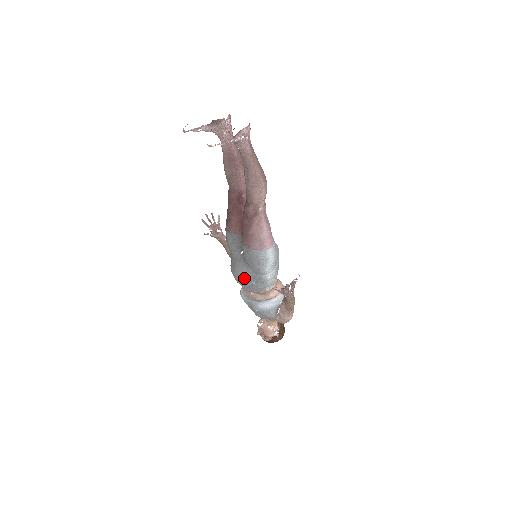
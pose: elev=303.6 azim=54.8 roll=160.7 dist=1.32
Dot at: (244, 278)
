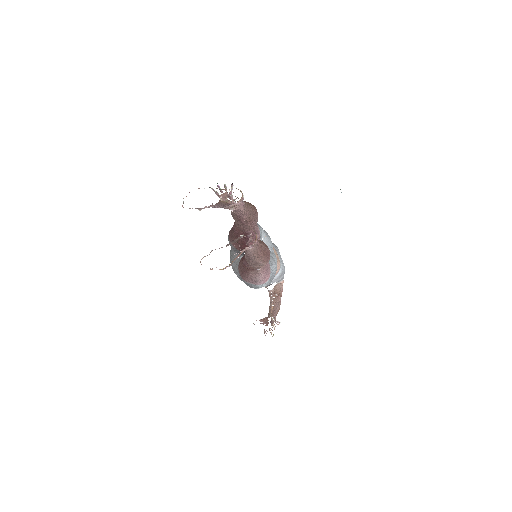
Dot at: (238, 276)
